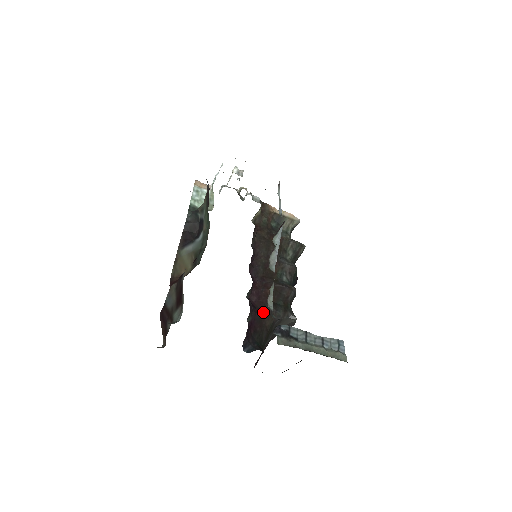
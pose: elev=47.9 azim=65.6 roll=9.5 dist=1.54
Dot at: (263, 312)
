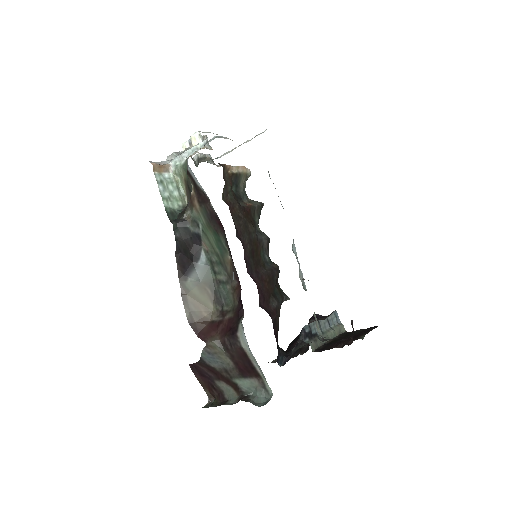
Dot at: (273, 312)
